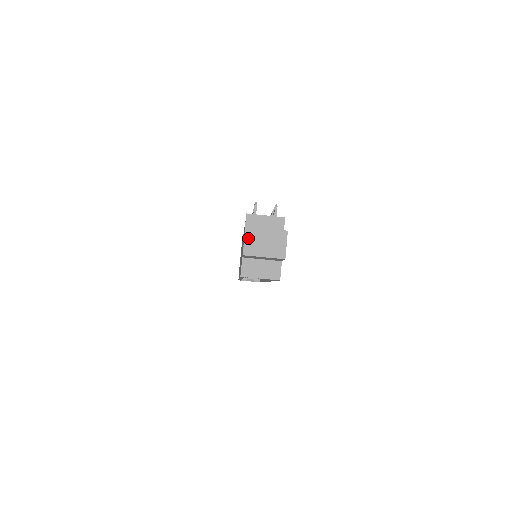
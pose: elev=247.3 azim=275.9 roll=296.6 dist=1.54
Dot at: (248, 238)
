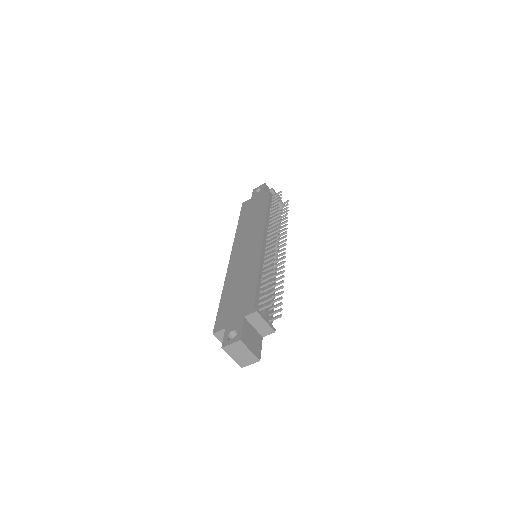
Dot at: (235, 345)
